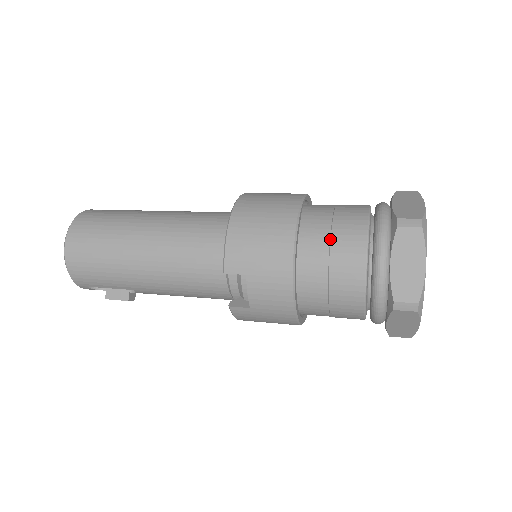
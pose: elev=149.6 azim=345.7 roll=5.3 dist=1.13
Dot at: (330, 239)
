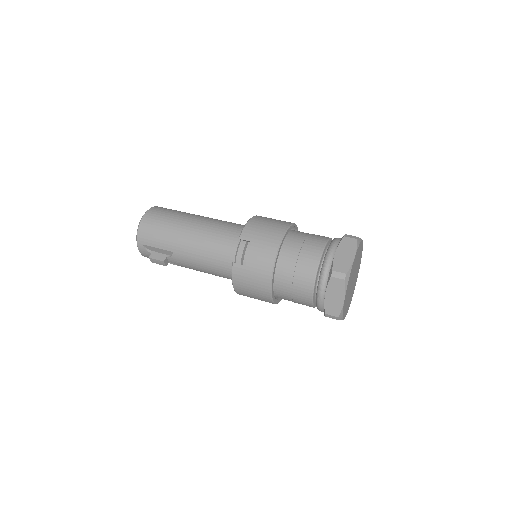
Dot at: (305, 239)
